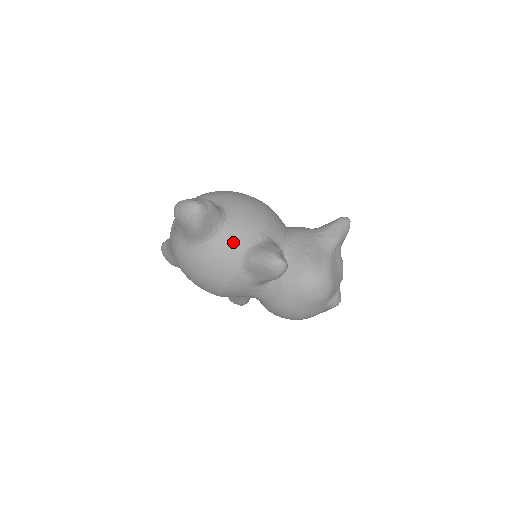
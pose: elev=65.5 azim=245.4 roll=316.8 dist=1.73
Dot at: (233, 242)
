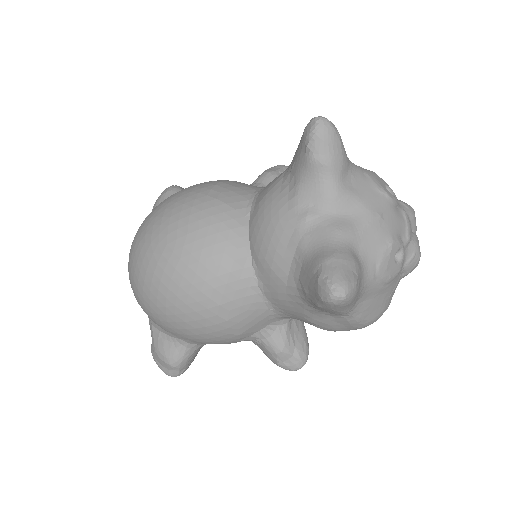
Dot at: occluded
